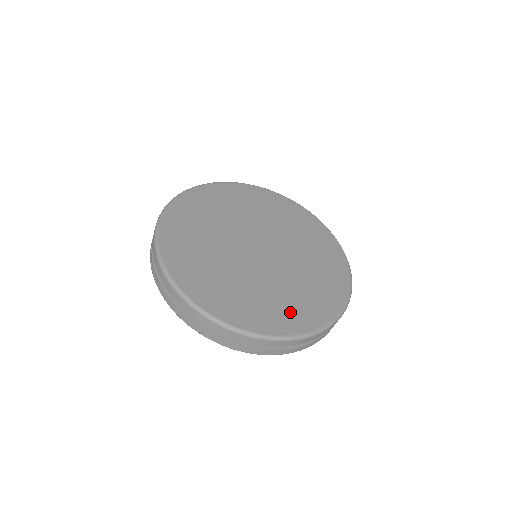
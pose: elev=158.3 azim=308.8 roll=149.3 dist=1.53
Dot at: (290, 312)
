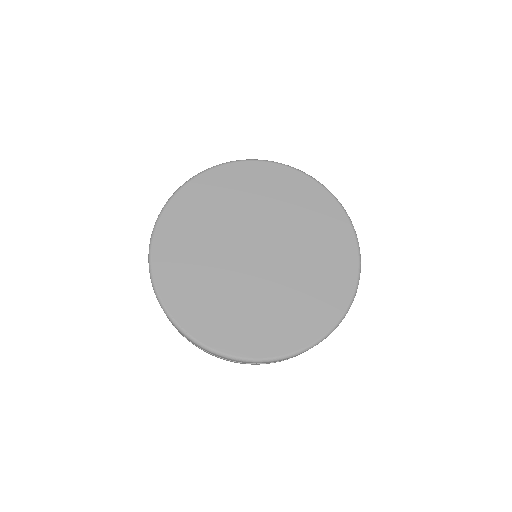
Dot at: (318, 305)
